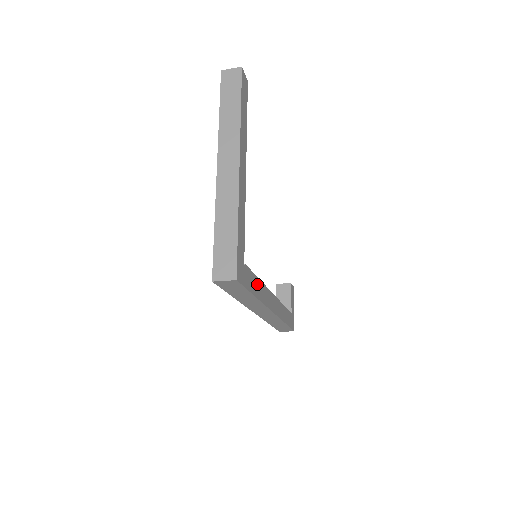
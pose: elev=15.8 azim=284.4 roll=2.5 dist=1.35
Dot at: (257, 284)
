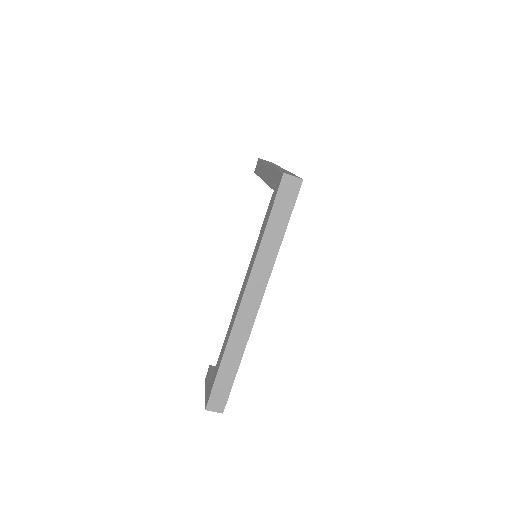
Dot at: occluded
